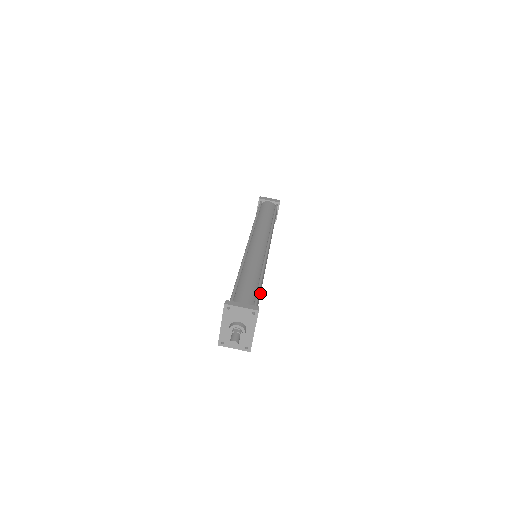
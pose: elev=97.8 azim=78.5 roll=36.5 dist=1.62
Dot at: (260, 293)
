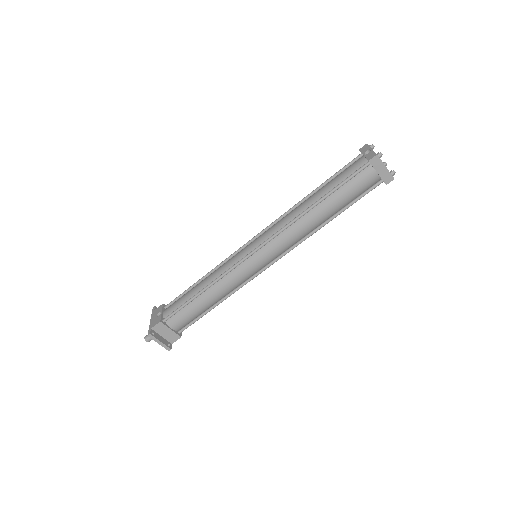
Dot at: occluded
